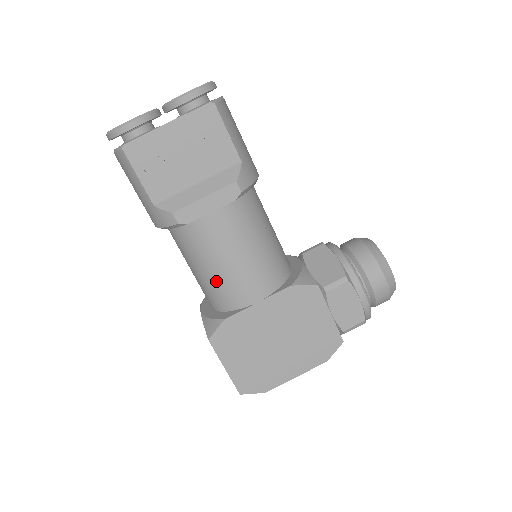
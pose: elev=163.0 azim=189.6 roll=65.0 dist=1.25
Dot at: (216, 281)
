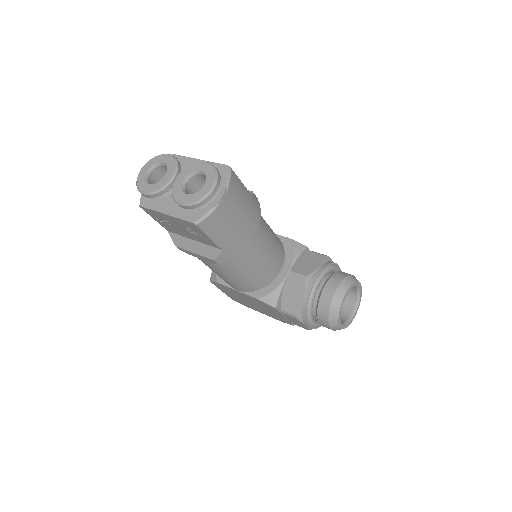
Dot at: occluded
